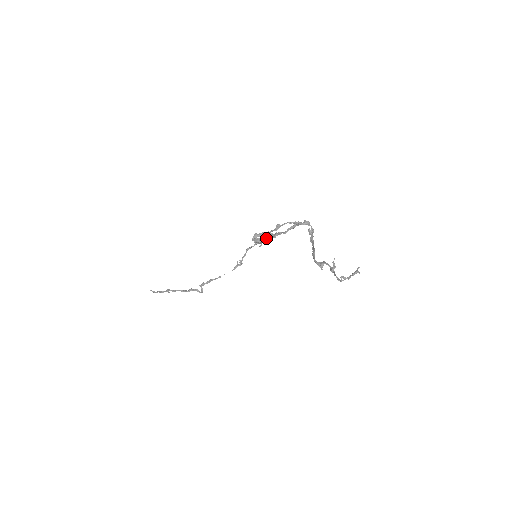
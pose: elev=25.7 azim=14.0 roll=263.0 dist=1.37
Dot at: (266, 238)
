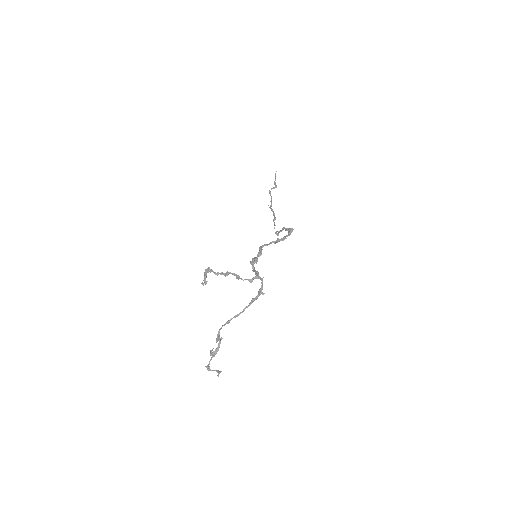
Dot at: (260, 252)
